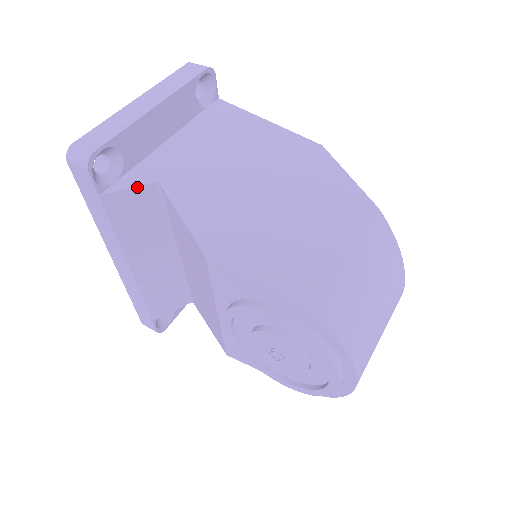
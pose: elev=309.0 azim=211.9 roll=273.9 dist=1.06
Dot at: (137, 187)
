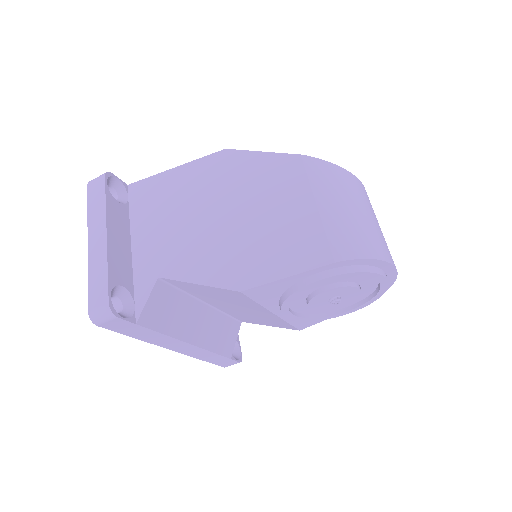
Dot at: (151, 294)
